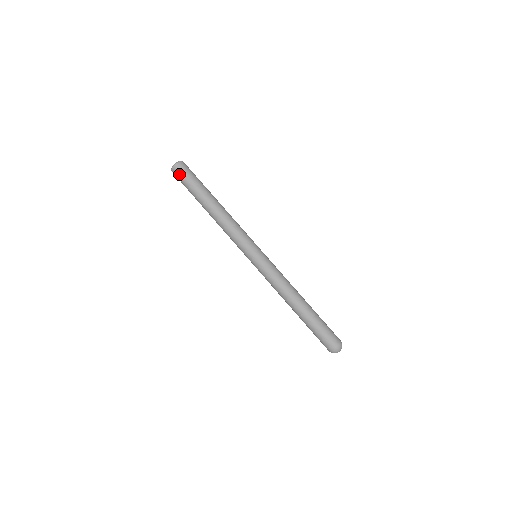
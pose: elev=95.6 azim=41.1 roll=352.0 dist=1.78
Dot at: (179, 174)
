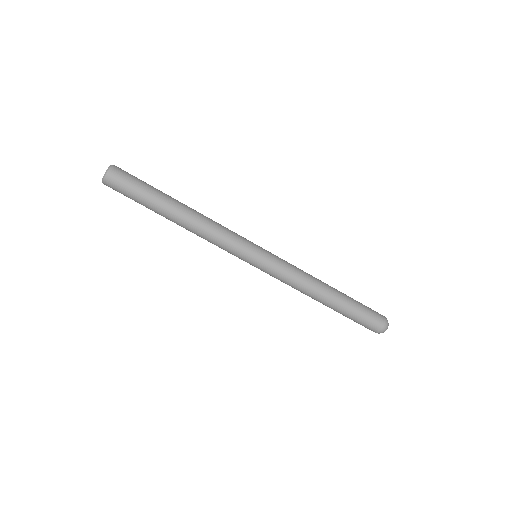
Dot at: (117, 184)
